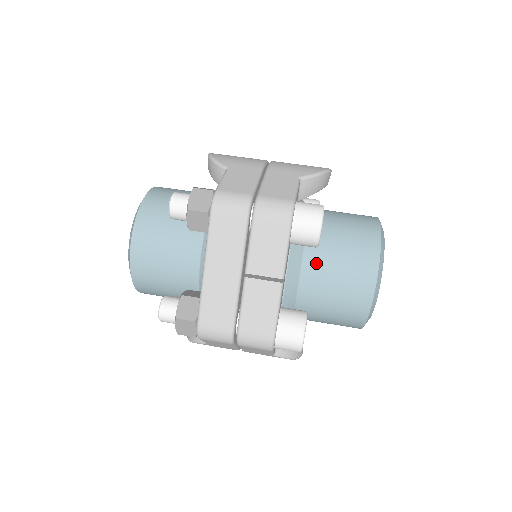
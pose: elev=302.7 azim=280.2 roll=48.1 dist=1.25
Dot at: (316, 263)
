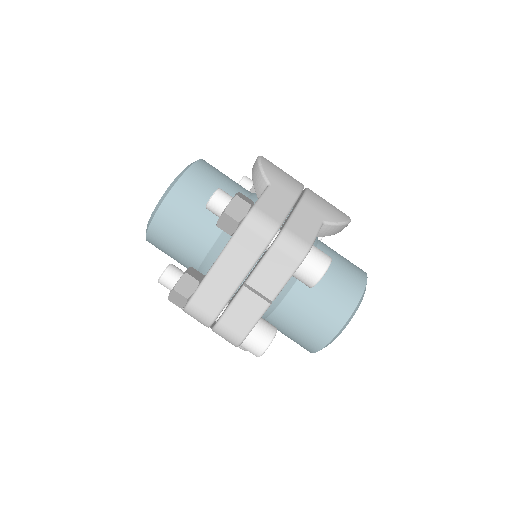
Dot at: (302, 293)
